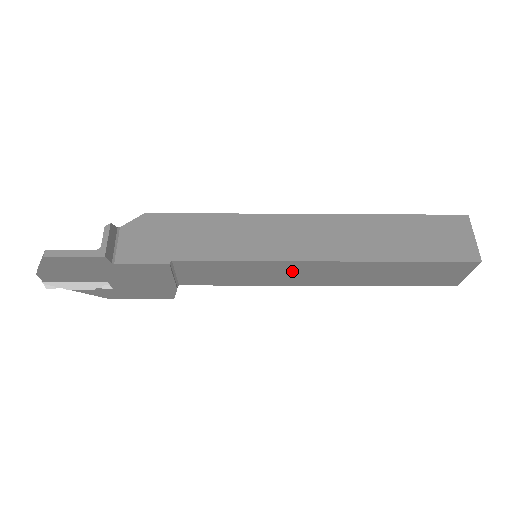
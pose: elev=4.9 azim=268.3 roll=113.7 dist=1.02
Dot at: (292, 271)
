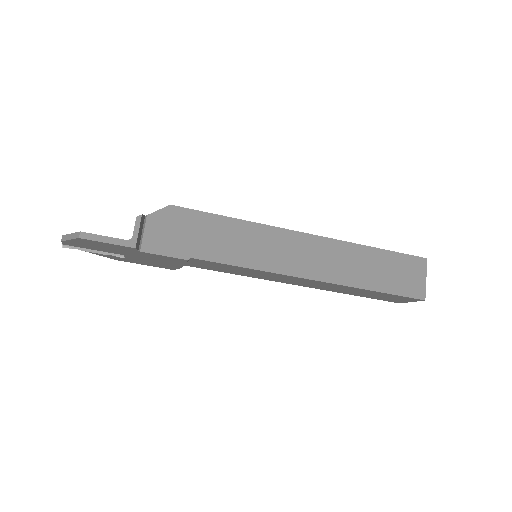
Dot at: (284, 278)
